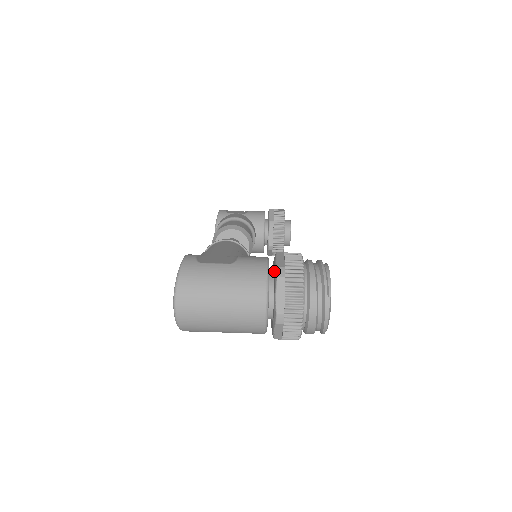
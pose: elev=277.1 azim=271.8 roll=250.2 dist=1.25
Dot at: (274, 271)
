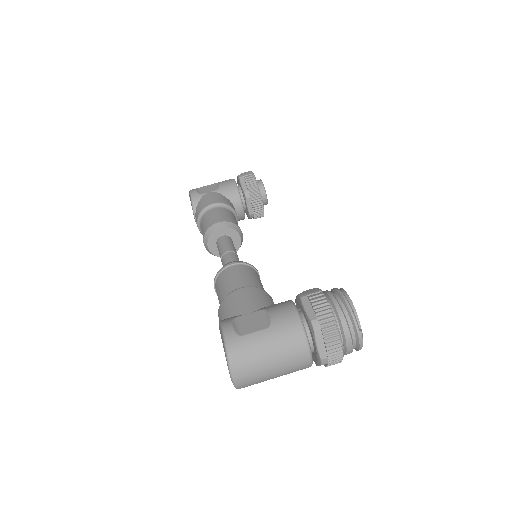
Dot at: (306, 320)
